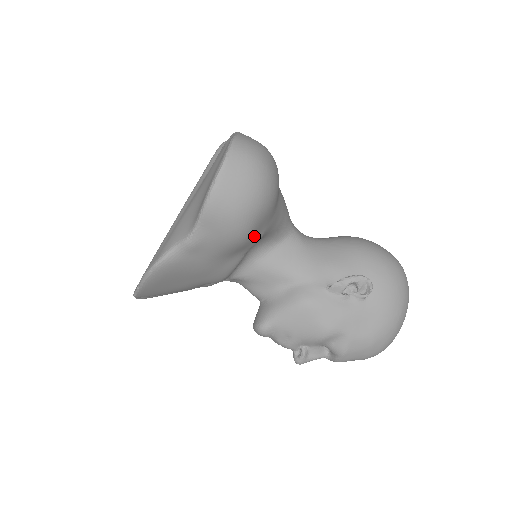
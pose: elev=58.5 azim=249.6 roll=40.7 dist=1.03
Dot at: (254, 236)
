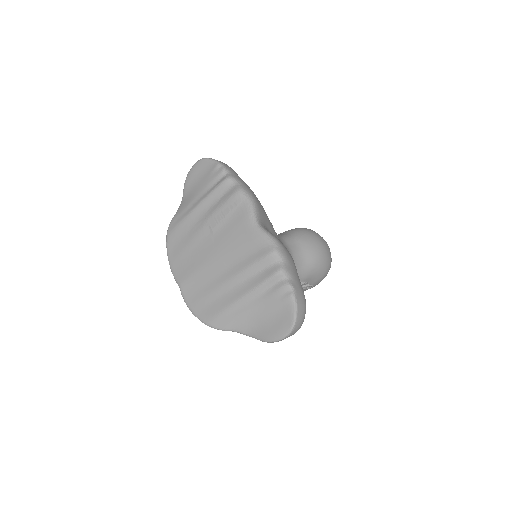
Dot at: occluded
